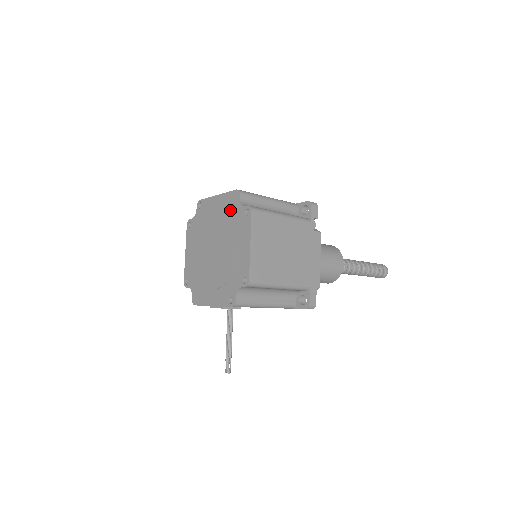
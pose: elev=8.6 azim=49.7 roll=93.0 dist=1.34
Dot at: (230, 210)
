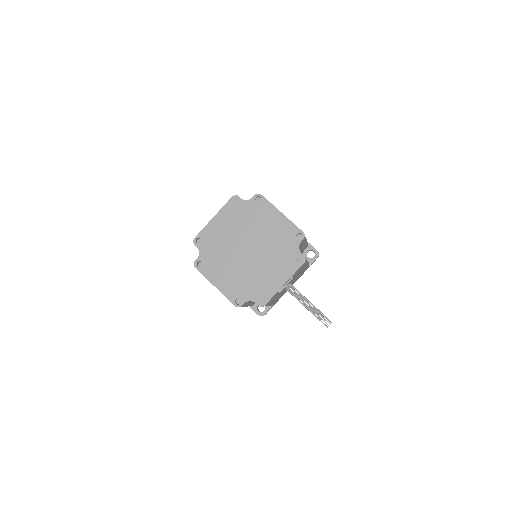
Dot at: (239, 213)
